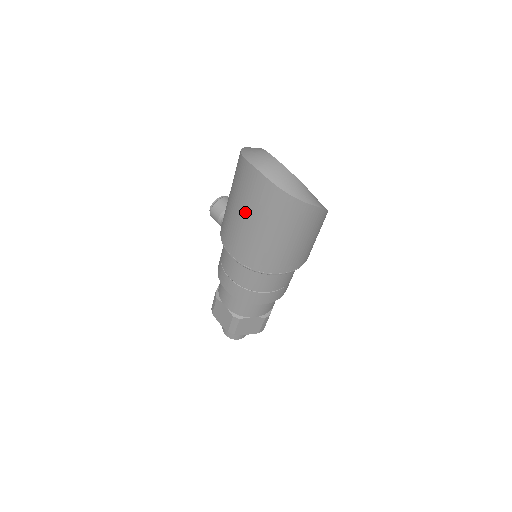
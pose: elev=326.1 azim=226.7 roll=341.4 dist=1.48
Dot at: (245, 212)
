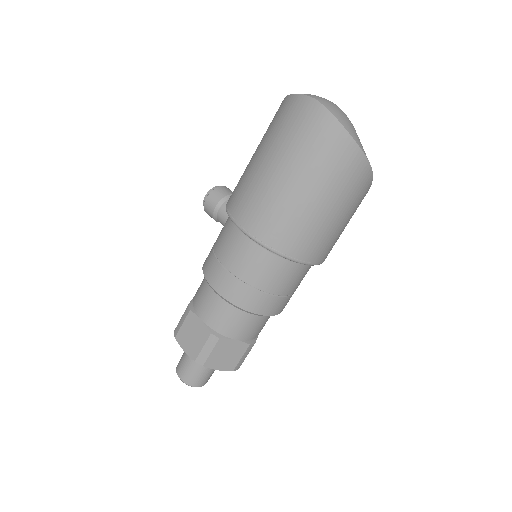
Dot at: (283, 161)
